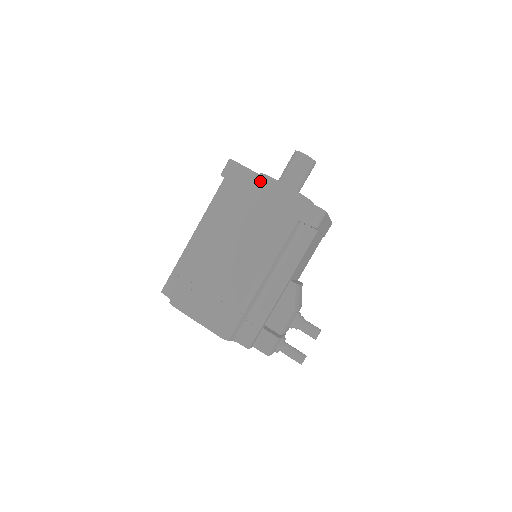
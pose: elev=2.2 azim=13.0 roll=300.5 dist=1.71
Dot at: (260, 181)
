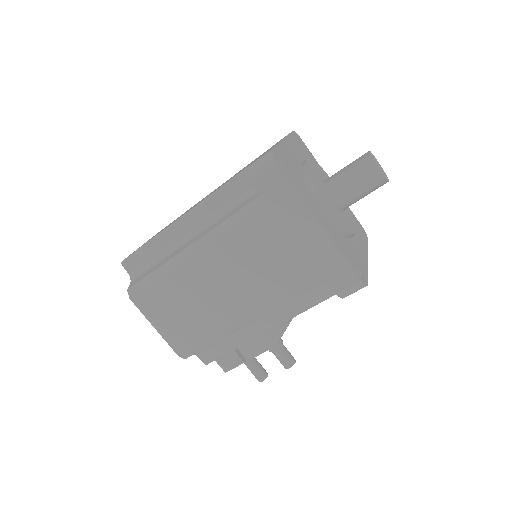
Dot at: (300, 210)
